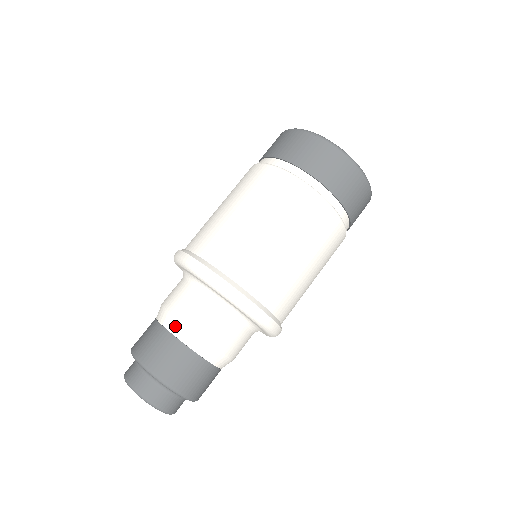
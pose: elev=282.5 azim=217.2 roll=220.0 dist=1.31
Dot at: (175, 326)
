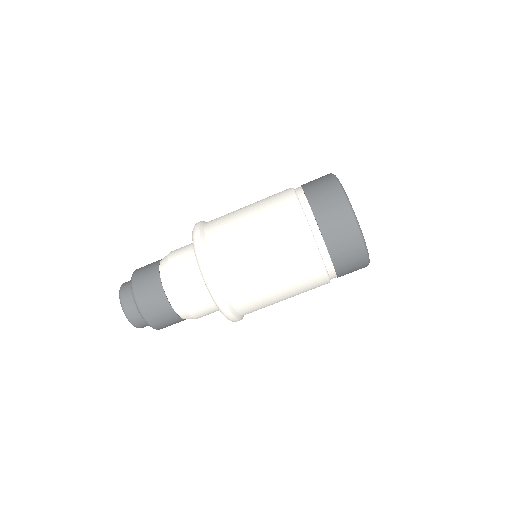
Dot at: (172, 295)
